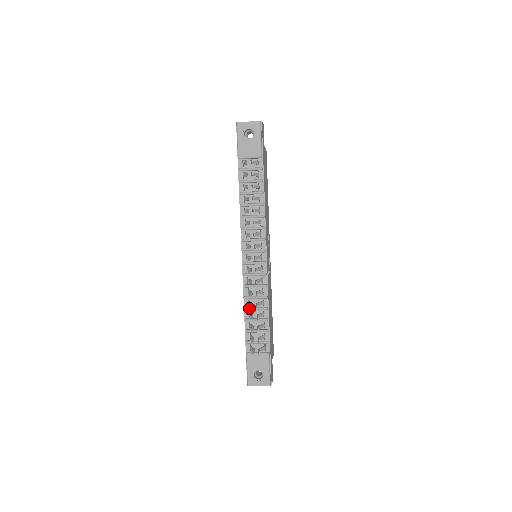
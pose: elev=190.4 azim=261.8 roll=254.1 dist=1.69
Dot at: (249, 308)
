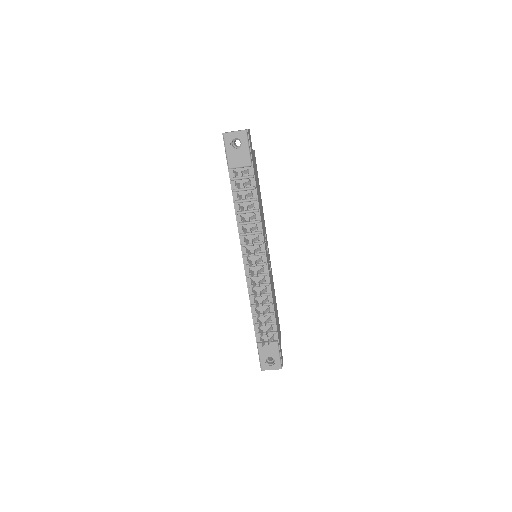
Dot at: occluded
